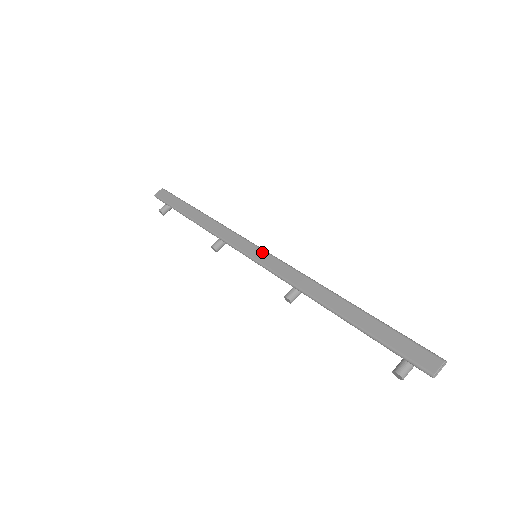
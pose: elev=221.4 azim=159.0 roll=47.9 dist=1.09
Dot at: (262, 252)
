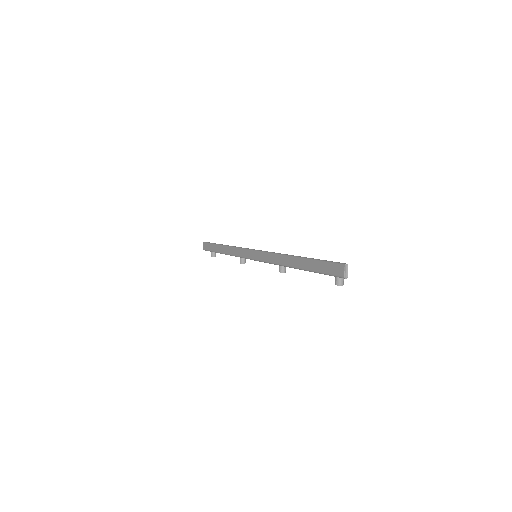
Dot at: (255, 253)
